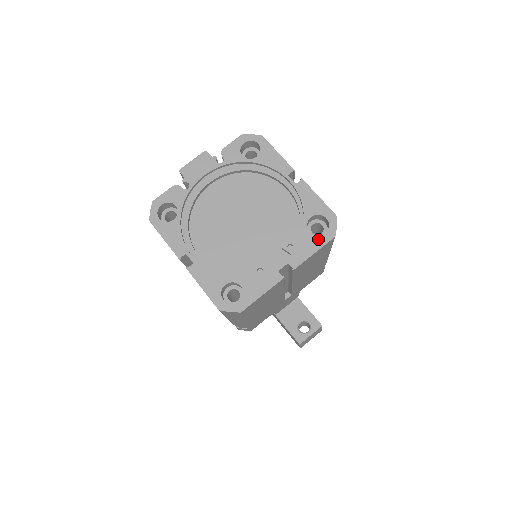
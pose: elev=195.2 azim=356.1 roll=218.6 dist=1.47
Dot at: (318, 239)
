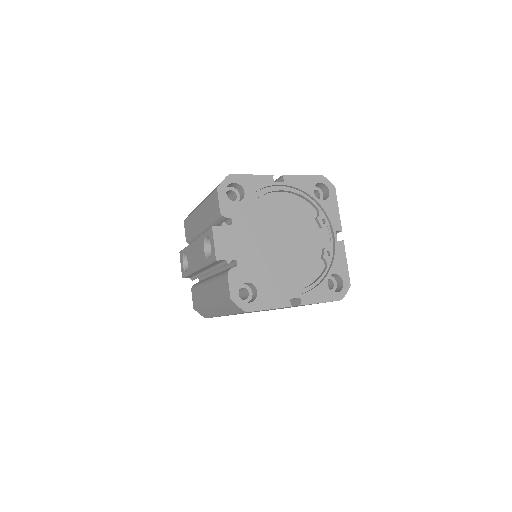
Dot at: (331, 199)
